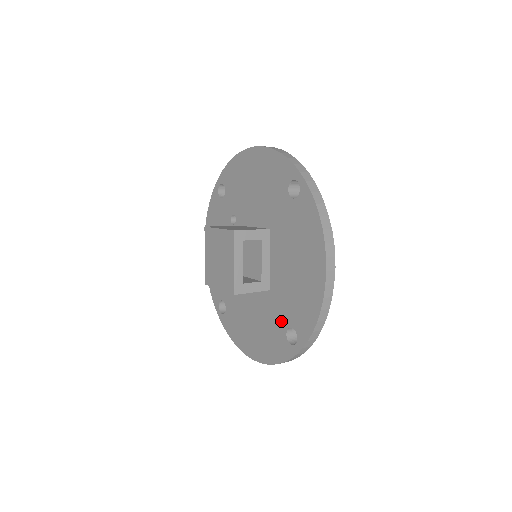
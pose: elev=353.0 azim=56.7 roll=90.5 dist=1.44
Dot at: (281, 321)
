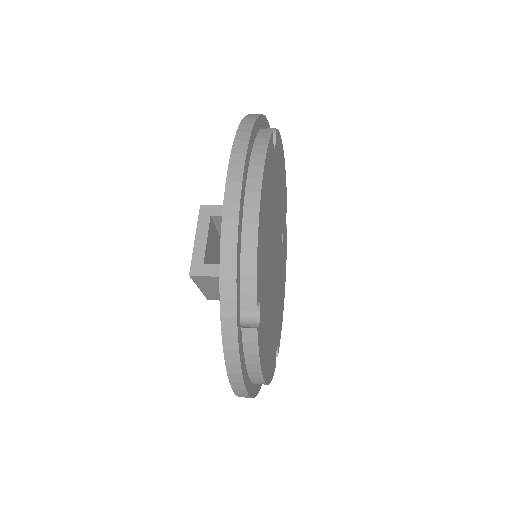
Dot at: occluded
